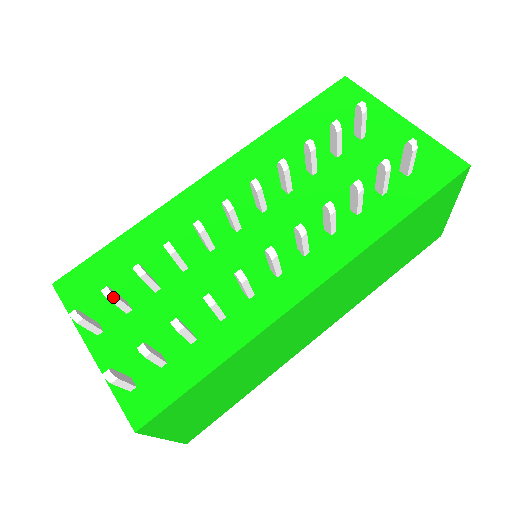
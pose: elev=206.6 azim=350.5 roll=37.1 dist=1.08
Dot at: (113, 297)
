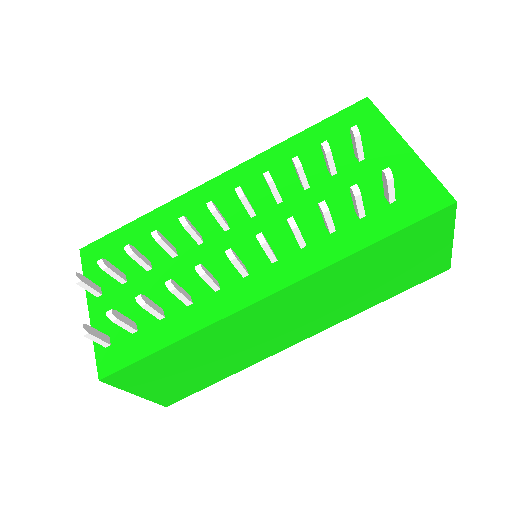
Dot at: (106, 268)
